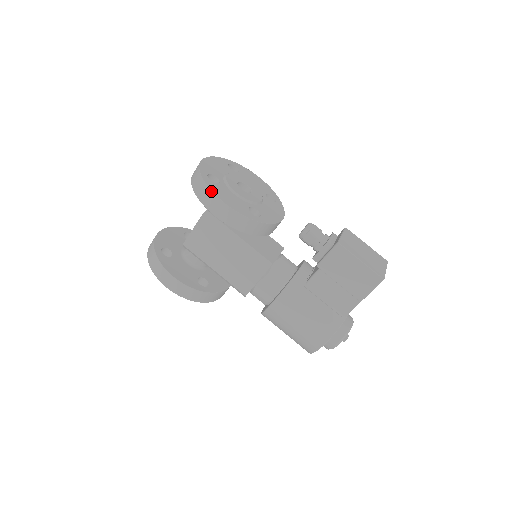
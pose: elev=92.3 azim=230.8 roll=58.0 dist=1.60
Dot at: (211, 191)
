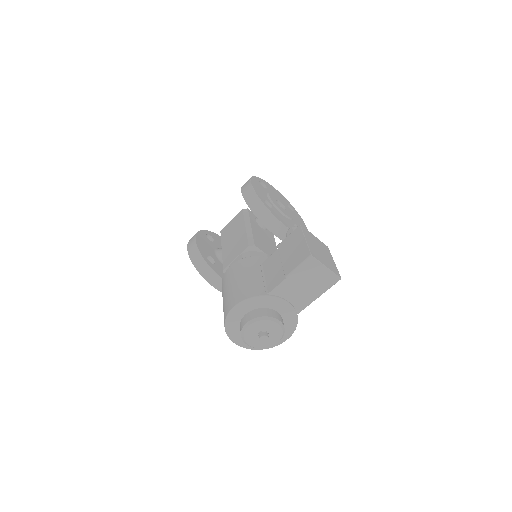
Dot at: (251, 177)
